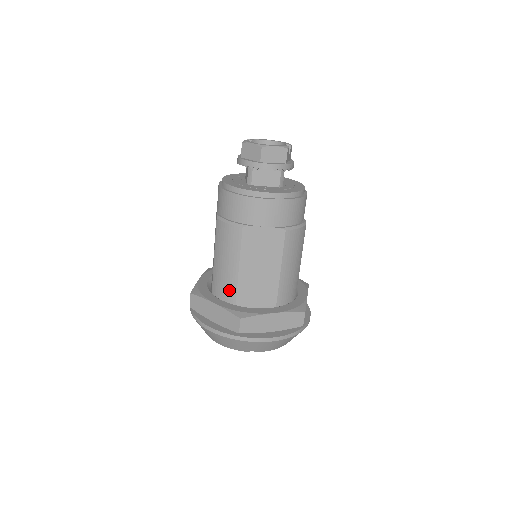
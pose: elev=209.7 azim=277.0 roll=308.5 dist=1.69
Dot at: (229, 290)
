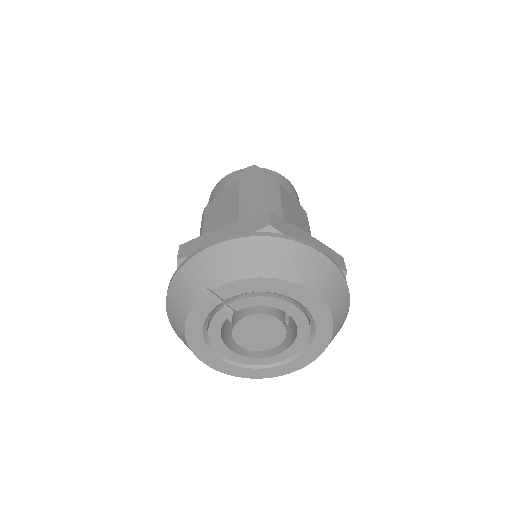
Dot at: occluded
